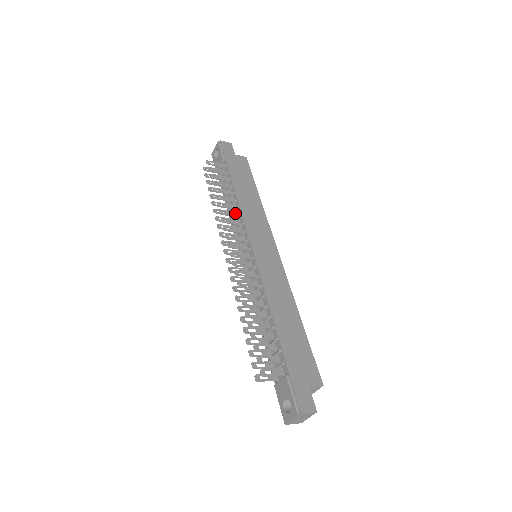
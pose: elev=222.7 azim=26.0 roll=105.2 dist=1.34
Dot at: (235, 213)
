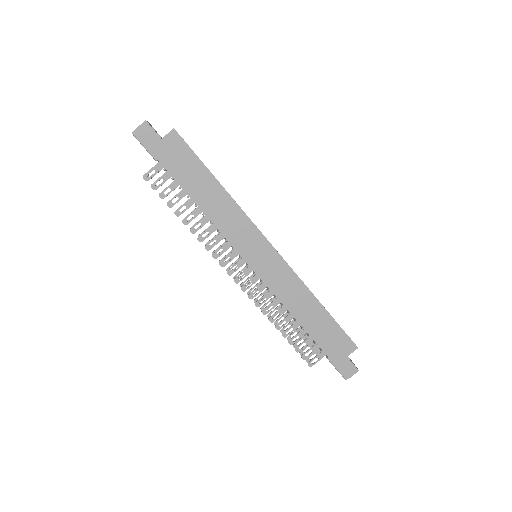
Dot at: (212, 227)
